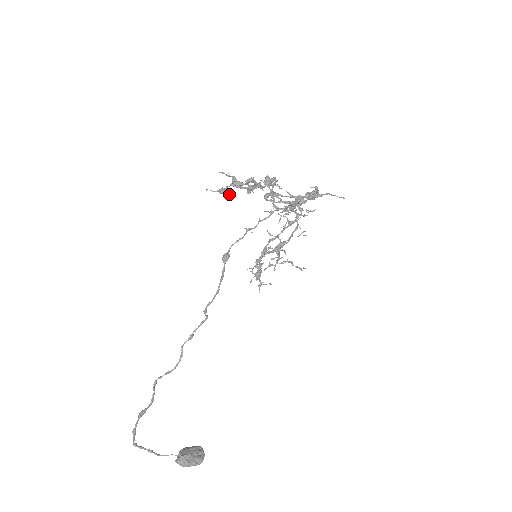
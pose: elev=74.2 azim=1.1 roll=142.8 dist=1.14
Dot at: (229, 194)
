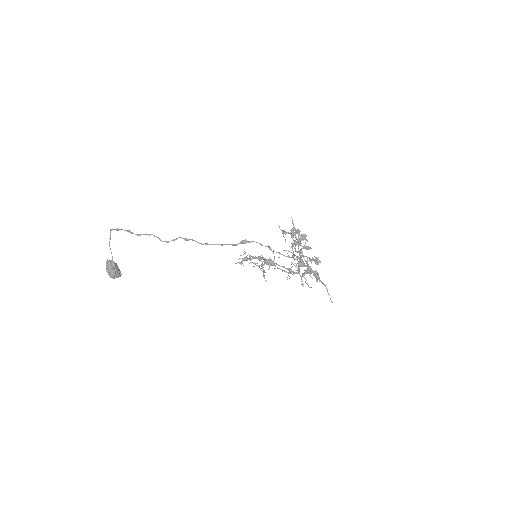
Dot at: occluded
